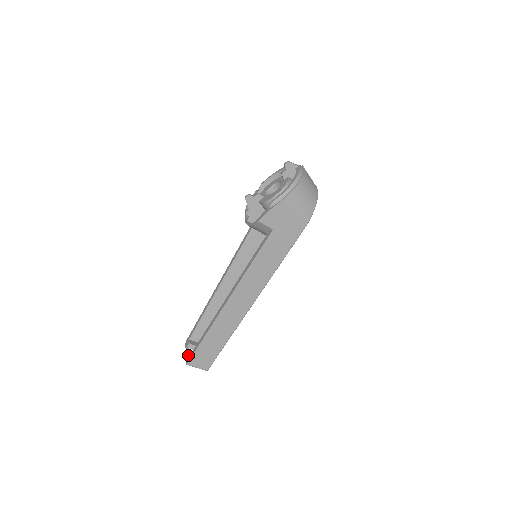
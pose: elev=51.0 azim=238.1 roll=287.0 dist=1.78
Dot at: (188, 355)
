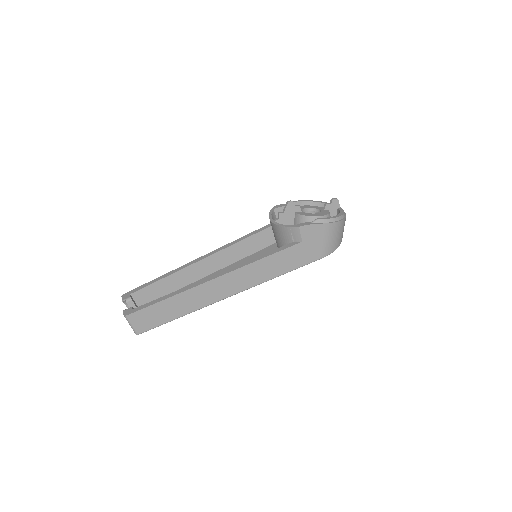
Dot at: (130, 308)
